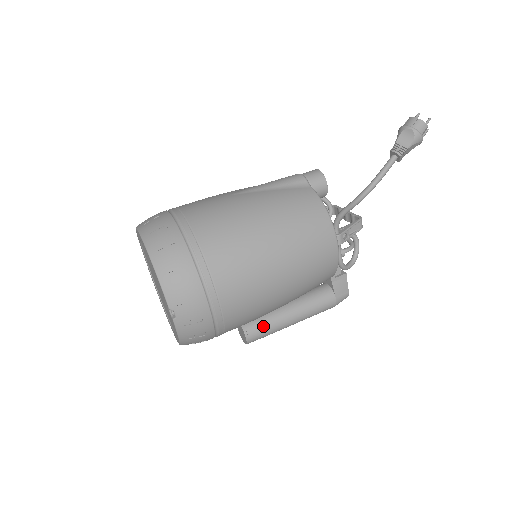
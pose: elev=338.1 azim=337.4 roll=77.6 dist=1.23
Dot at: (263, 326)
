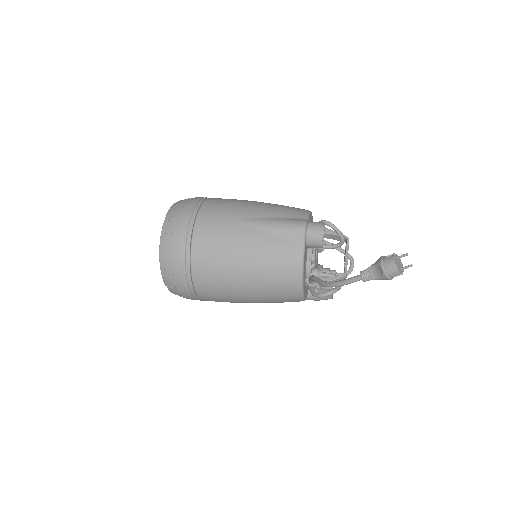
Dot at: occluded
